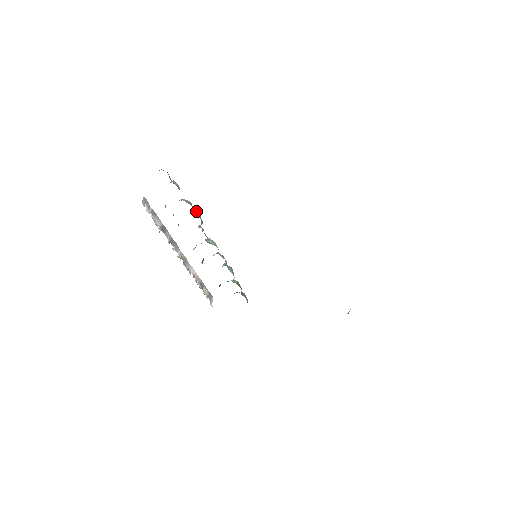
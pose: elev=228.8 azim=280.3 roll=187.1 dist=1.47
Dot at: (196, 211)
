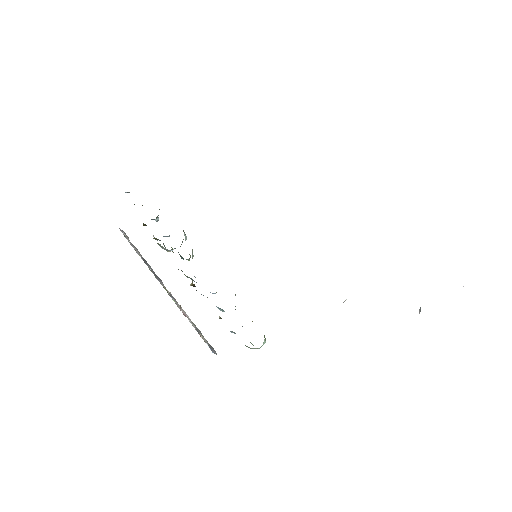
Dot at: occluded
